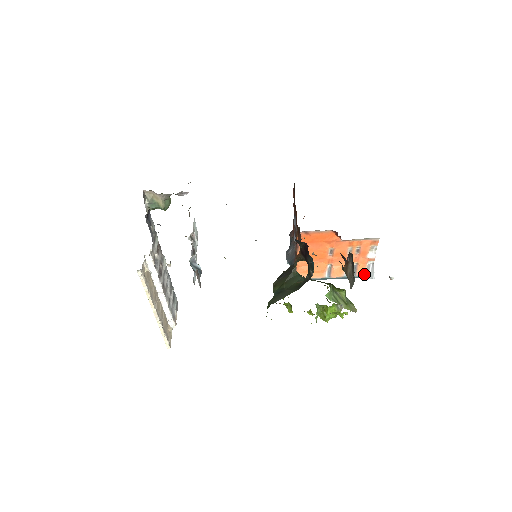
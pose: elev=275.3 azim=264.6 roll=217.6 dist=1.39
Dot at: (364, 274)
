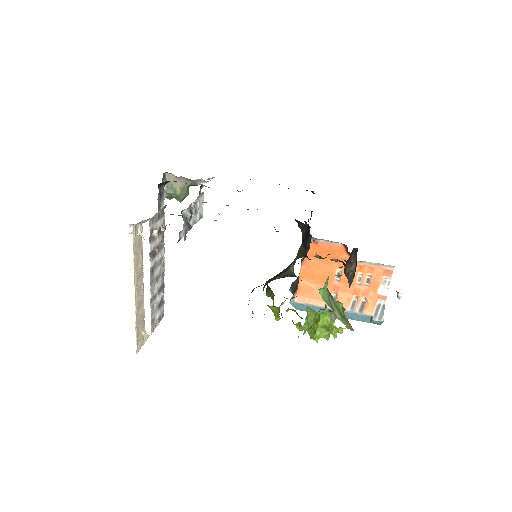
Dot at: (372, 313)
